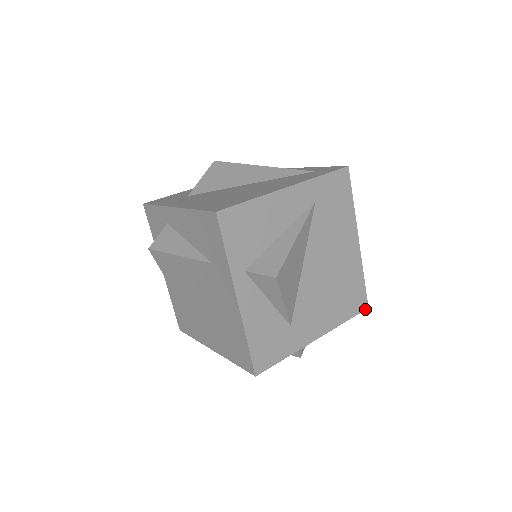
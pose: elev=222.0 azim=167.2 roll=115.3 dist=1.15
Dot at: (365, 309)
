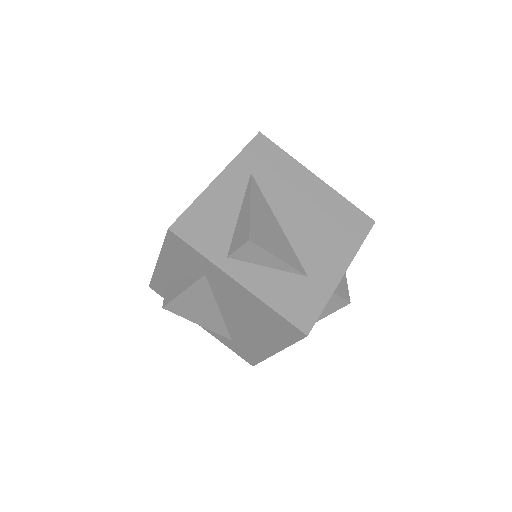
Dot at: (373, 224)
